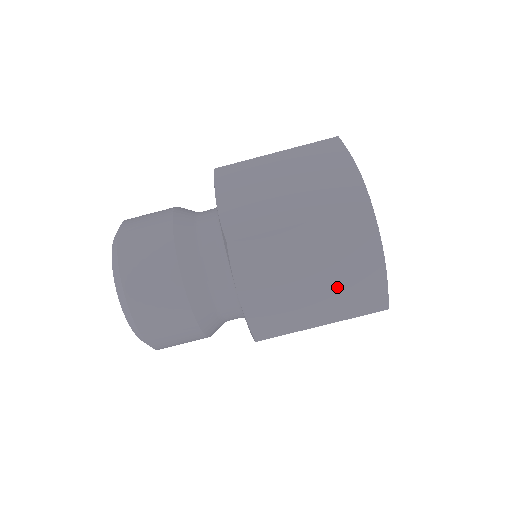
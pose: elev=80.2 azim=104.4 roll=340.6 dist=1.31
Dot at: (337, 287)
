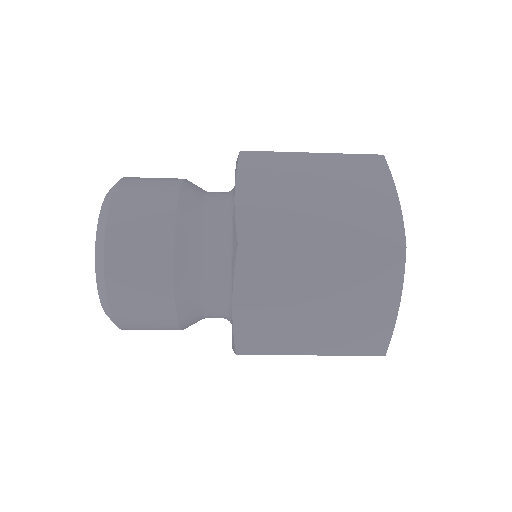
Dot at: occluded
